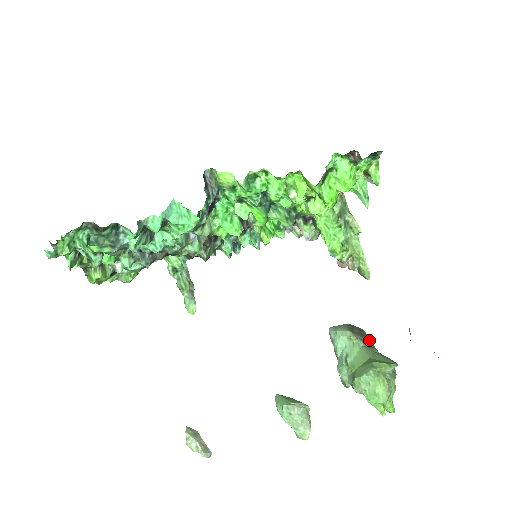
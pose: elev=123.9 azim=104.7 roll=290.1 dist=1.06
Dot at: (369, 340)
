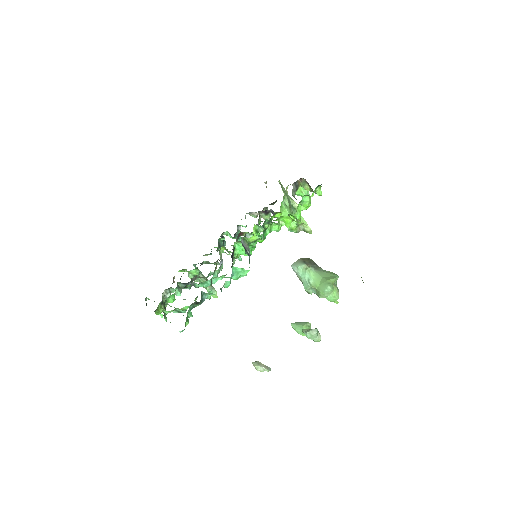
Dot at: (315, 264)
